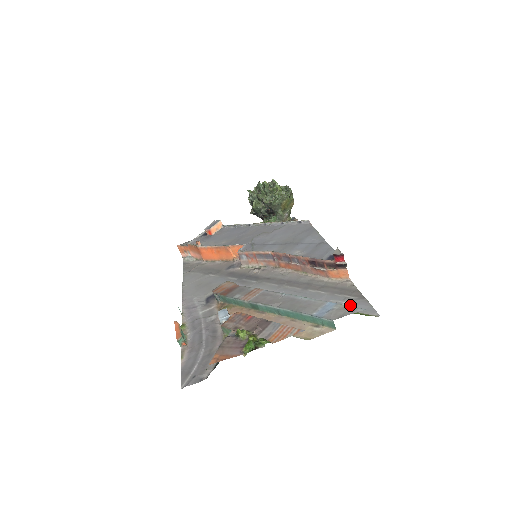
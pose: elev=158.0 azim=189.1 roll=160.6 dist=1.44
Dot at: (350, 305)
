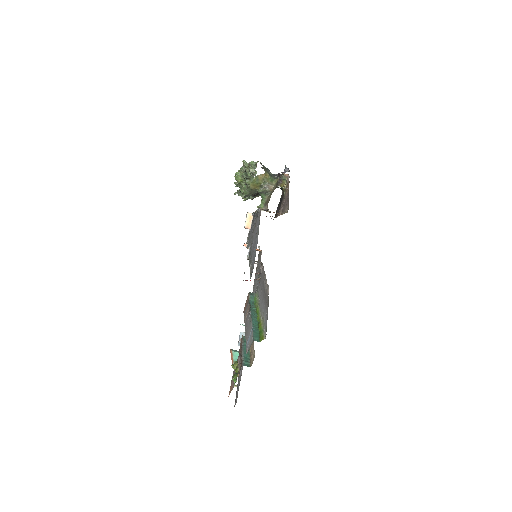
Dot at: (264, 322)
